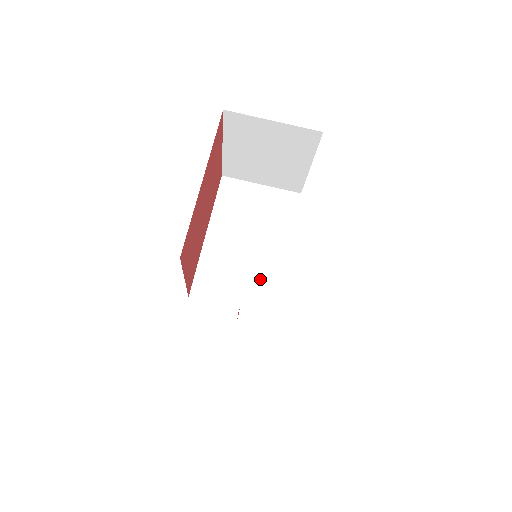
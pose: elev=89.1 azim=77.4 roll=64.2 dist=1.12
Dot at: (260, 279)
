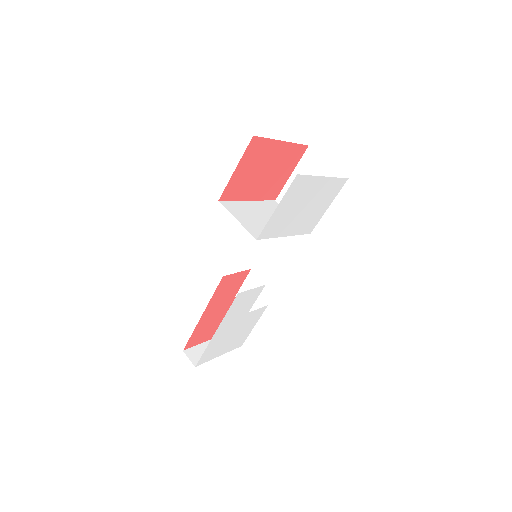
Dot at: (261, 227)
